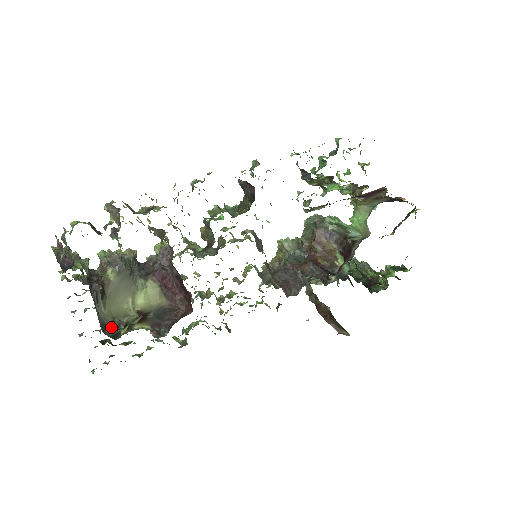
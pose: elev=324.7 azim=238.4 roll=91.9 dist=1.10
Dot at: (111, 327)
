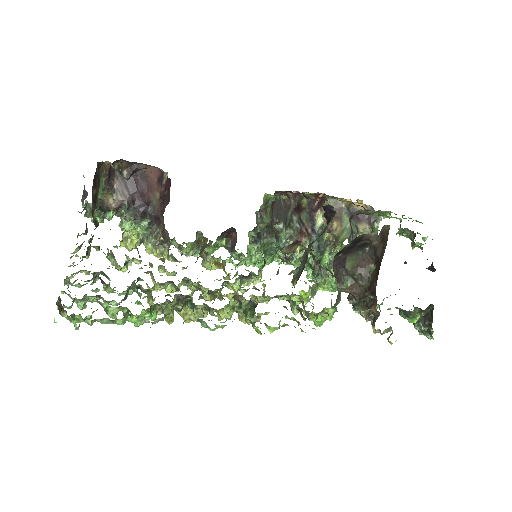
Dot at: occluded
